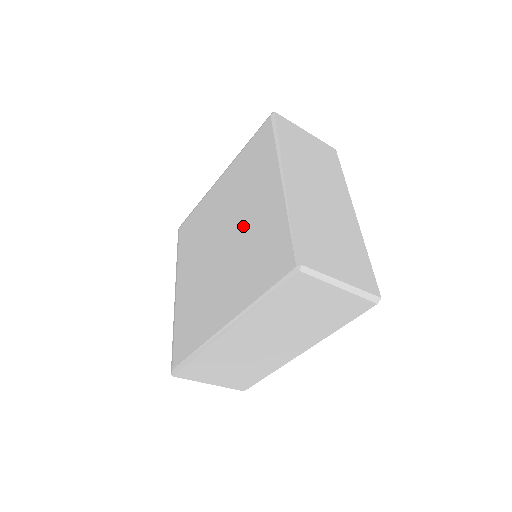
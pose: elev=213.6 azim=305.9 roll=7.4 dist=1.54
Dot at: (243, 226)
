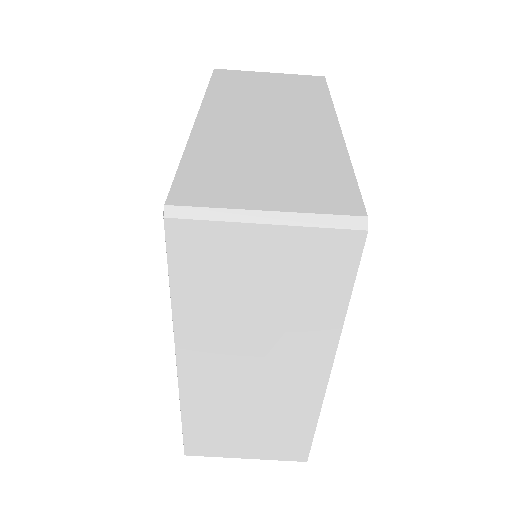
Dot at: occluded
